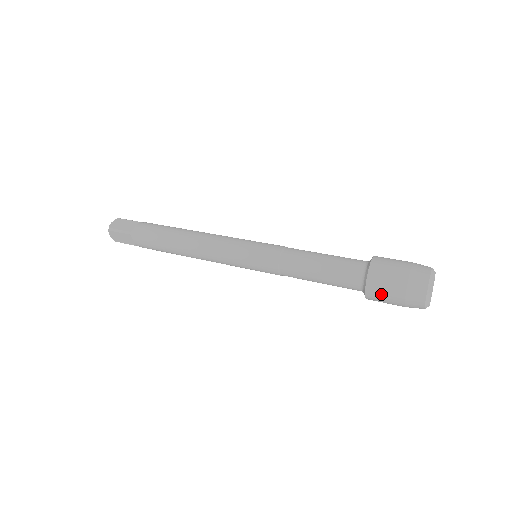
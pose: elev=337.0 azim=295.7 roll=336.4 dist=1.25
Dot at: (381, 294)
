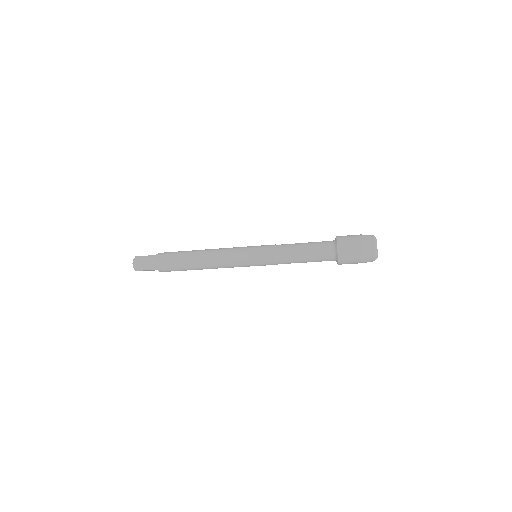
Dot at: (347, 246)
